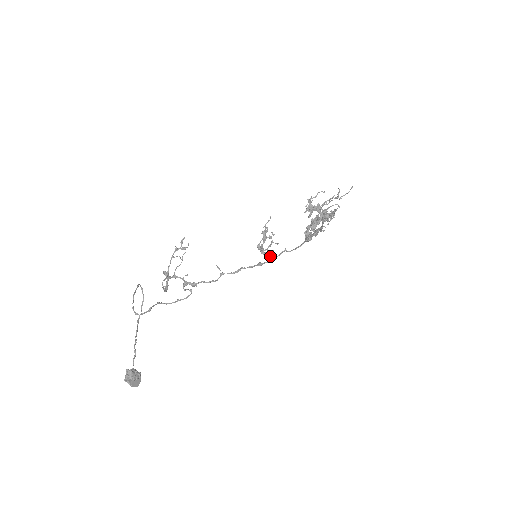
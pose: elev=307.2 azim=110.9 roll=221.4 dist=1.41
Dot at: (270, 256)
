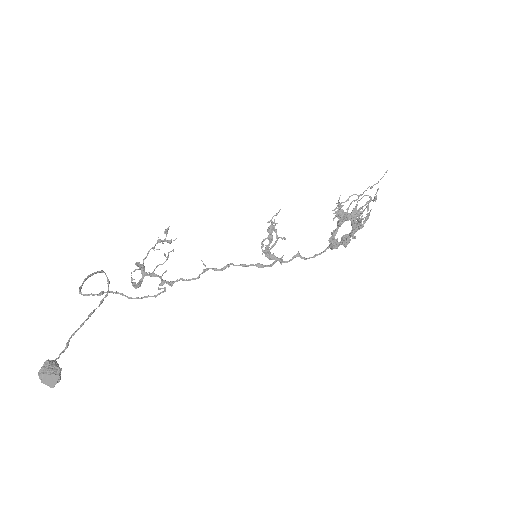
Dot at: (276, 259)
